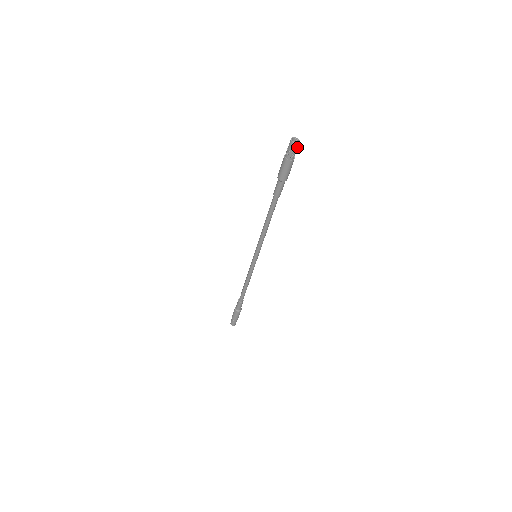
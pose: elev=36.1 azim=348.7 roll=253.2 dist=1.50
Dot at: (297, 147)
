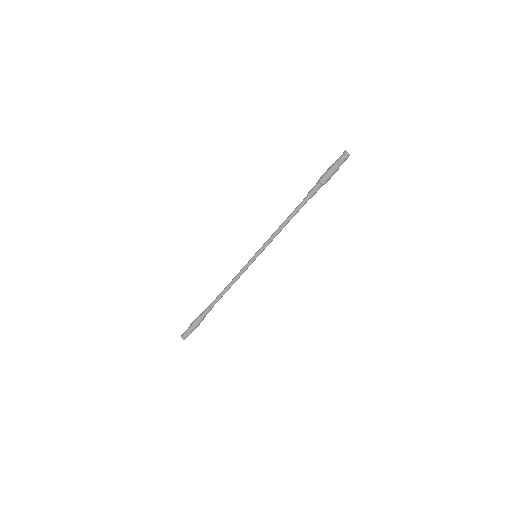
Dot at: (347, 158)
